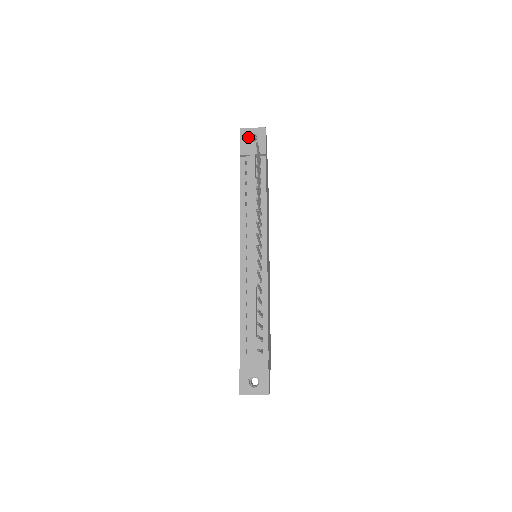
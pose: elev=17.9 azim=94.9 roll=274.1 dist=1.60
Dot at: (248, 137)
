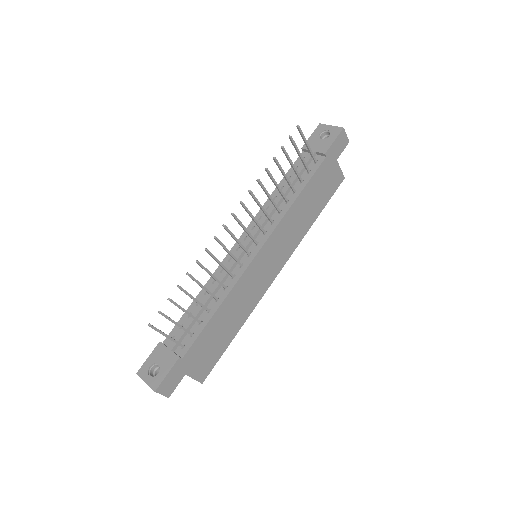
Dot at: (321, 133)
